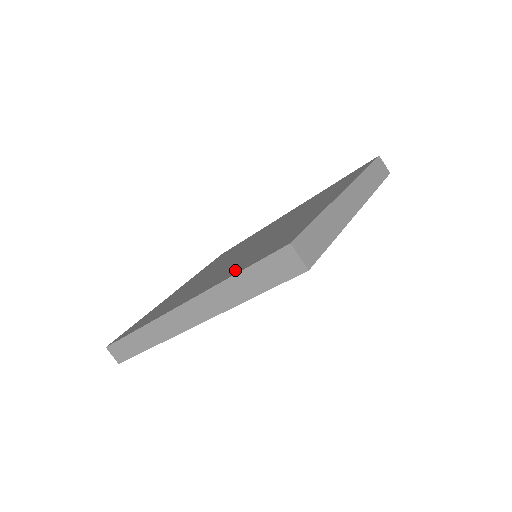
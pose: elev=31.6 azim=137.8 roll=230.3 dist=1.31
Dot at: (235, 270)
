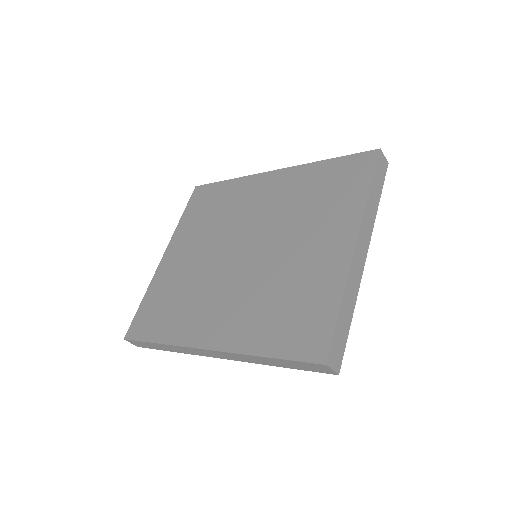
Dot at: (262, 339)
